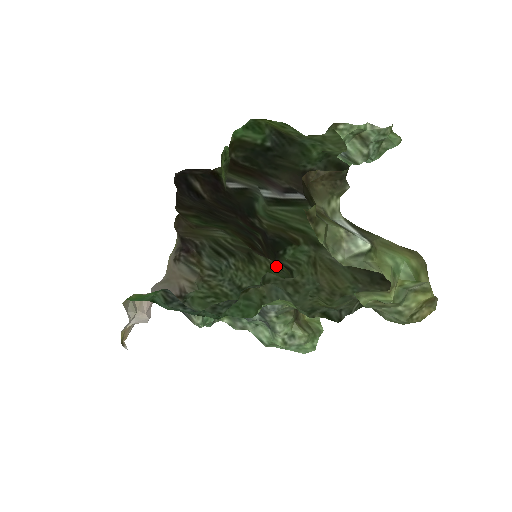
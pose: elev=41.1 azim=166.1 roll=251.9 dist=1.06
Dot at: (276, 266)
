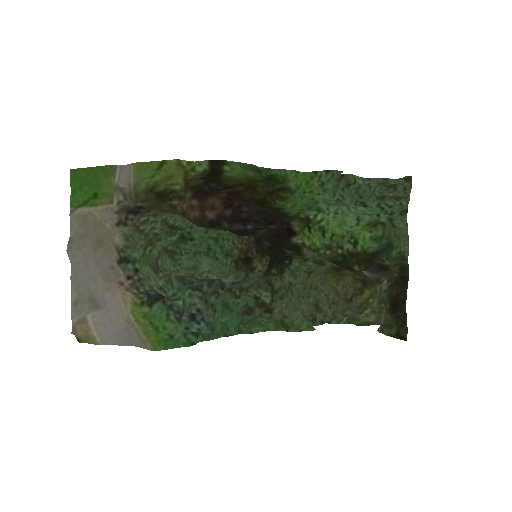
Dot at: occluded
